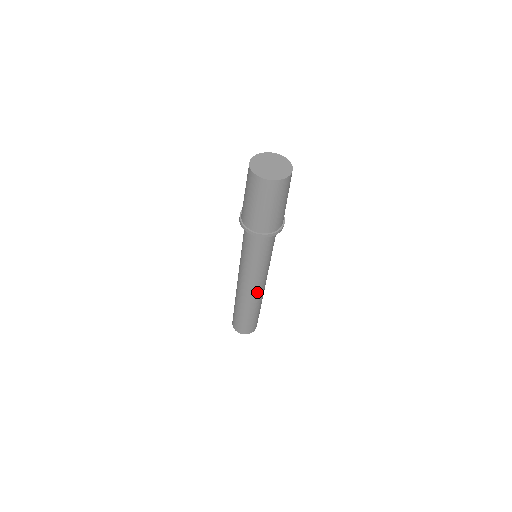
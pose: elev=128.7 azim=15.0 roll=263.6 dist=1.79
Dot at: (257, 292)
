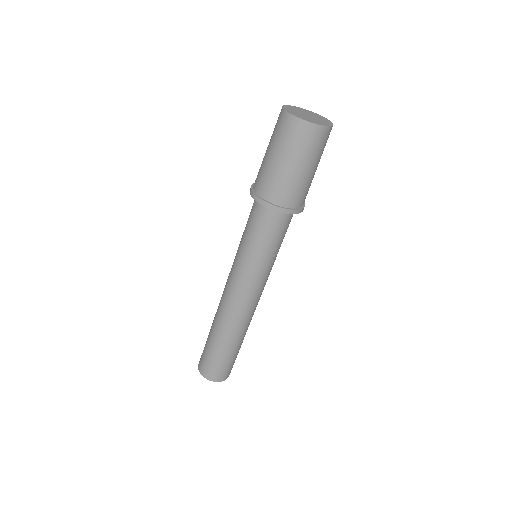
Dot at: (233, 306)
